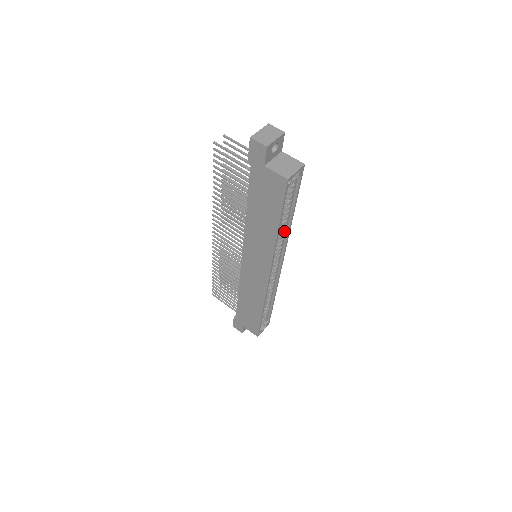
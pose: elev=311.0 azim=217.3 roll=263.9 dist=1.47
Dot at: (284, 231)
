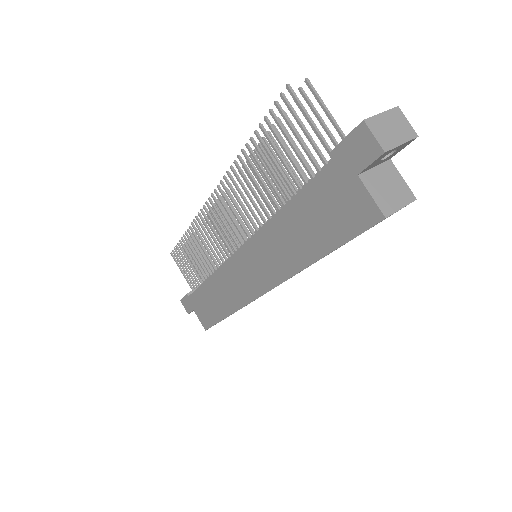
Dot at: occluded
